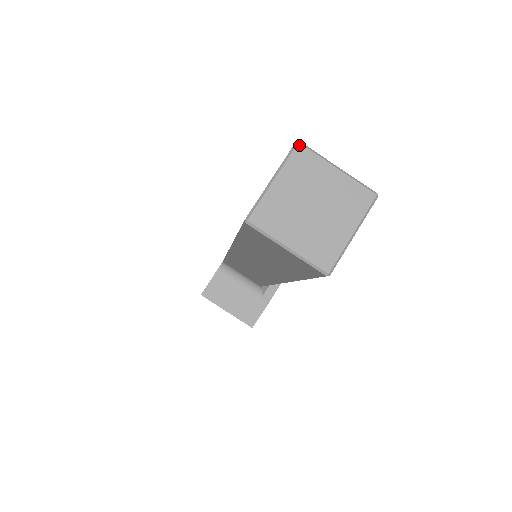
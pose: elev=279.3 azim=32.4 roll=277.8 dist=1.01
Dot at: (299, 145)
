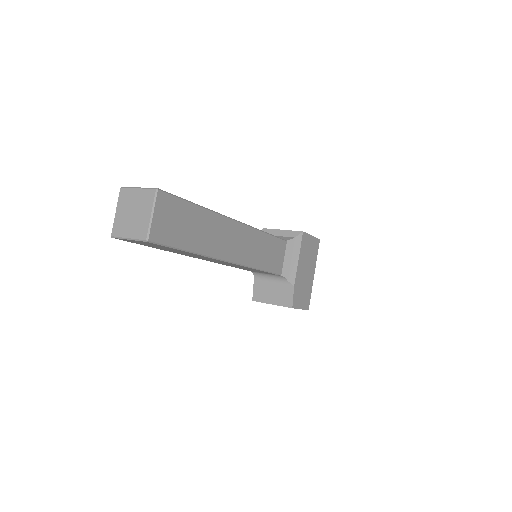
Dot at: (121, 189)
